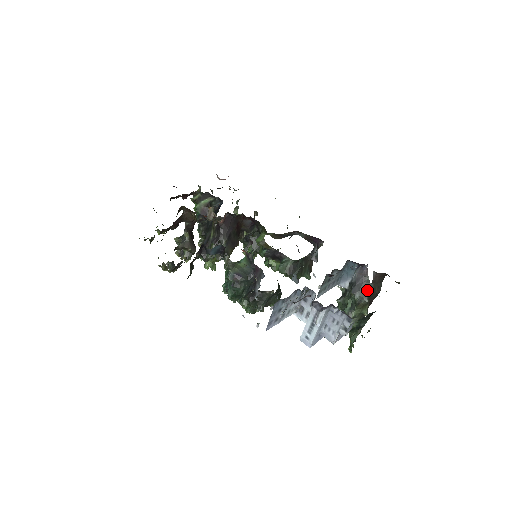
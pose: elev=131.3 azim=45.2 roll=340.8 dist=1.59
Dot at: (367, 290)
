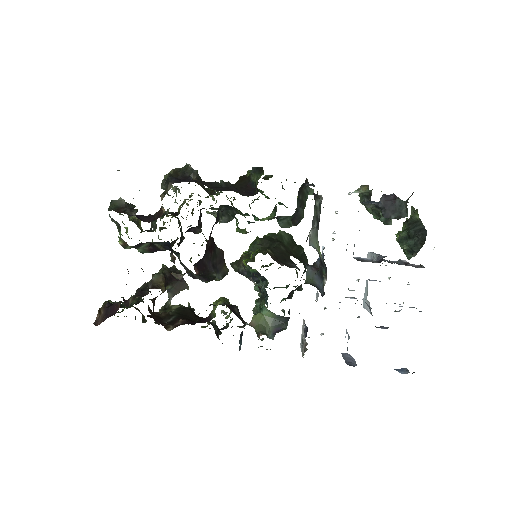
Dot at: (402, 208)
